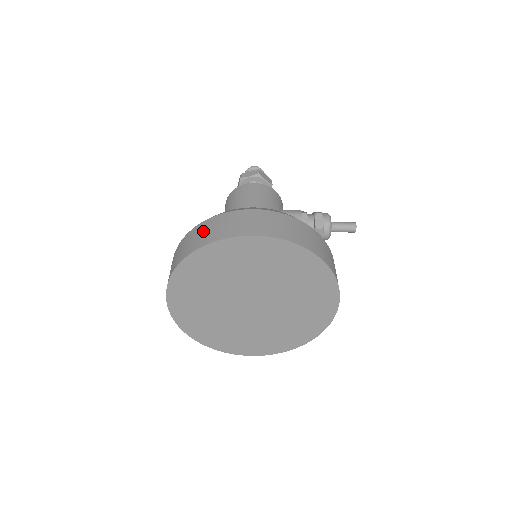
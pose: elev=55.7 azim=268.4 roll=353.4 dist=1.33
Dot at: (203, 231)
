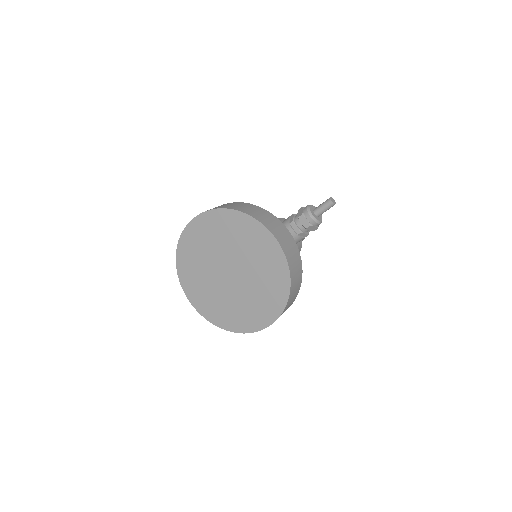
Dot at: occluded
